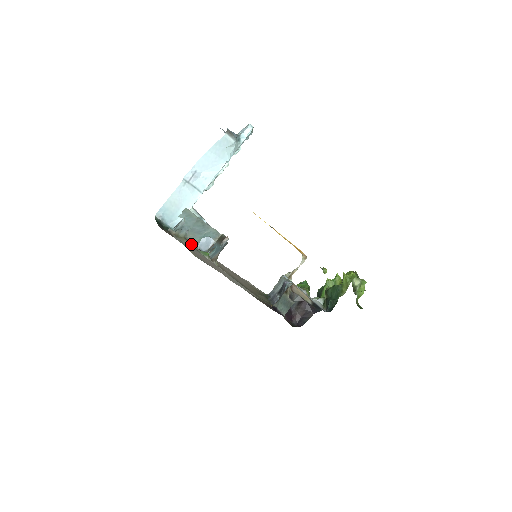
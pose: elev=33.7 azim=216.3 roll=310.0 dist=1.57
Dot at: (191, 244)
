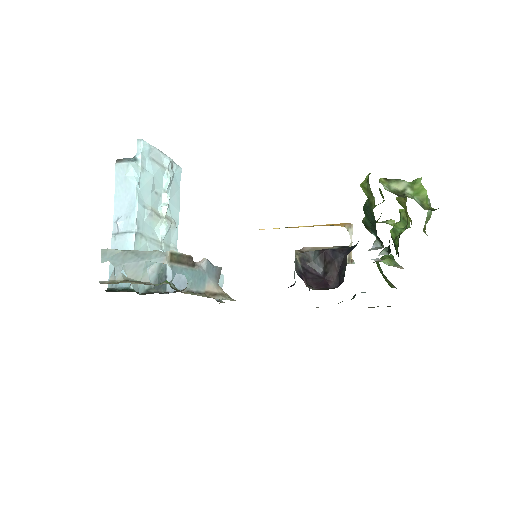
Dot at: (137, 283)
